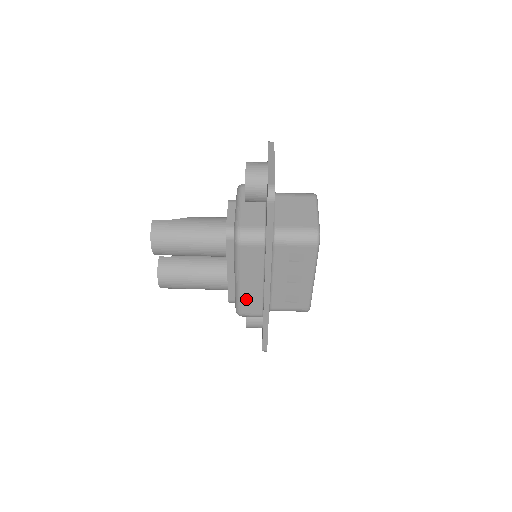
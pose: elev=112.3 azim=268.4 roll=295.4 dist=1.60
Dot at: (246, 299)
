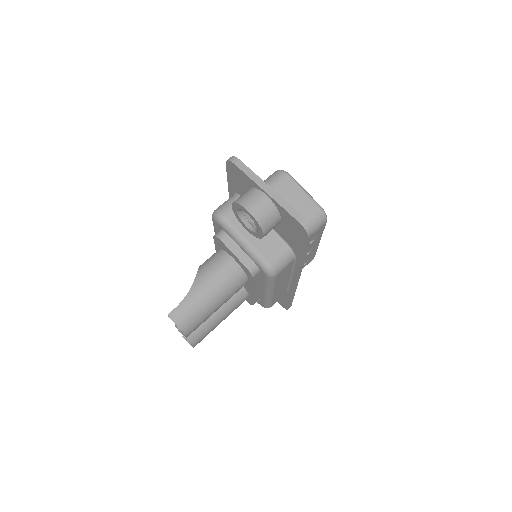
Dot at: (276, 297)
